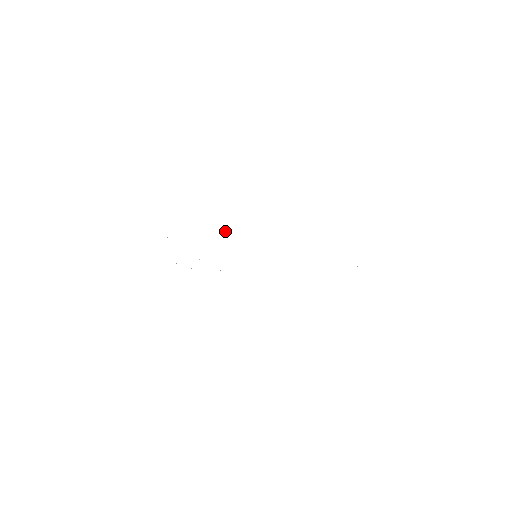
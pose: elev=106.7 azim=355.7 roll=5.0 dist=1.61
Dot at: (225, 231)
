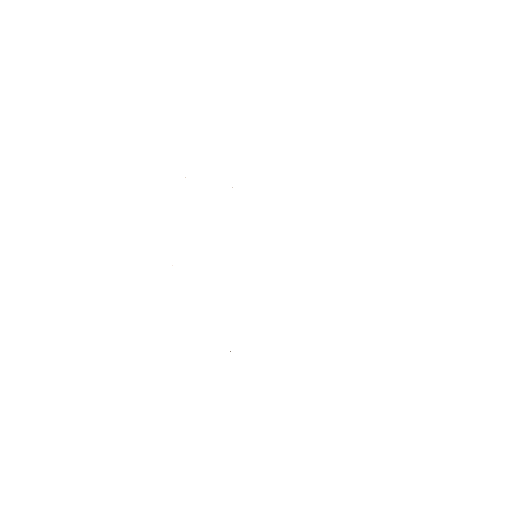
Dot at: occluded
